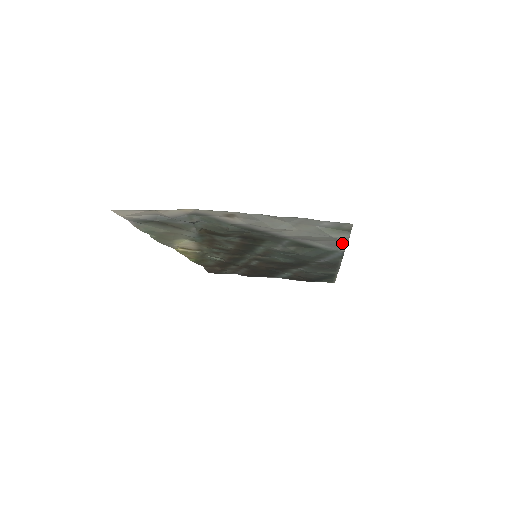
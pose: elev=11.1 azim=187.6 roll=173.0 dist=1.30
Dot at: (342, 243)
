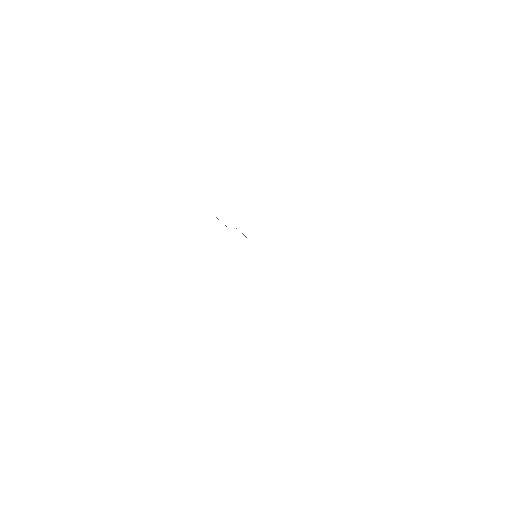
Dot at: occluded
